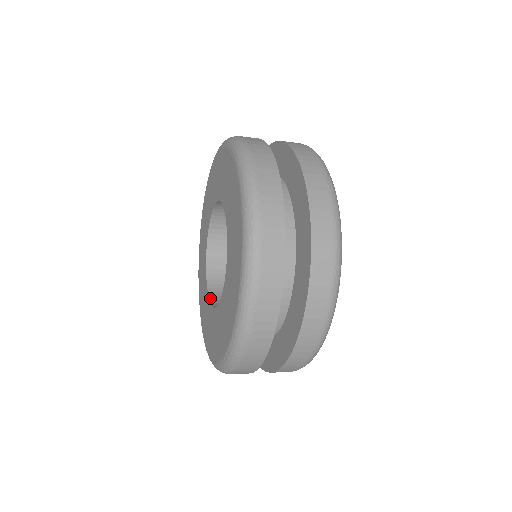
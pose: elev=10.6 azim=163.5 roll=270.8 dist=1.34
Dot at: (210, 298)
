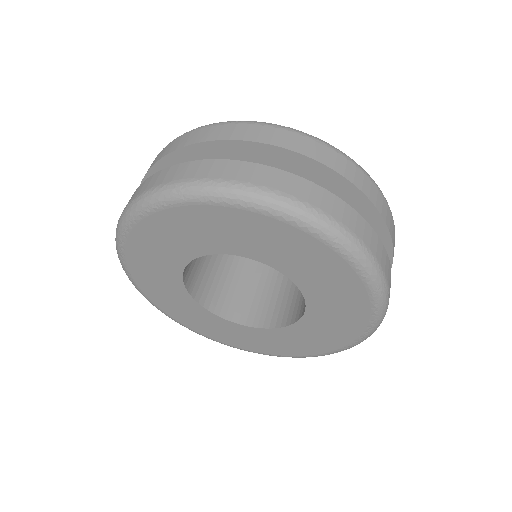
Dot at: (229, 320)
